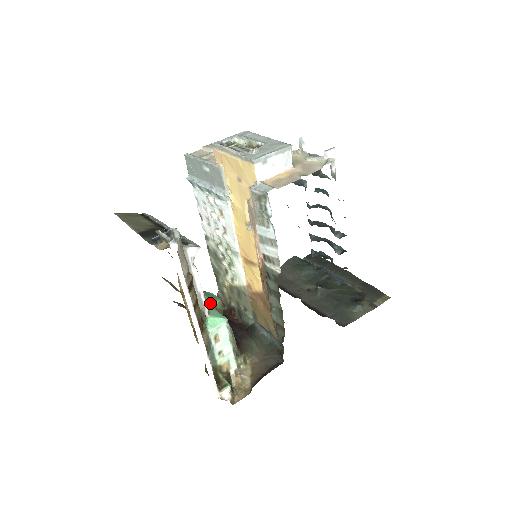
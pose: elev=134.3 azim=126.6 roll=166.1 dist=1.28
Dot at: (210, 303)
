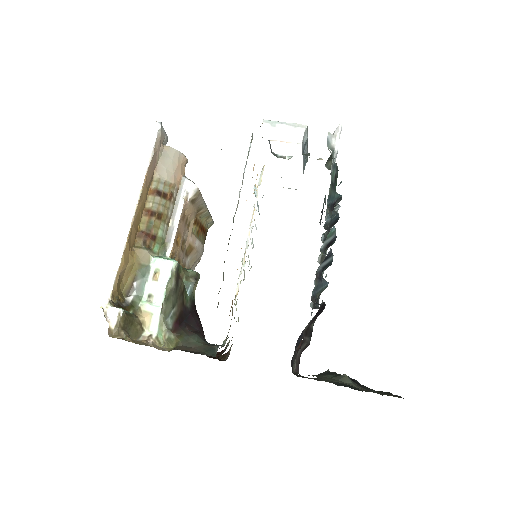
Dot at: (187, 269)
